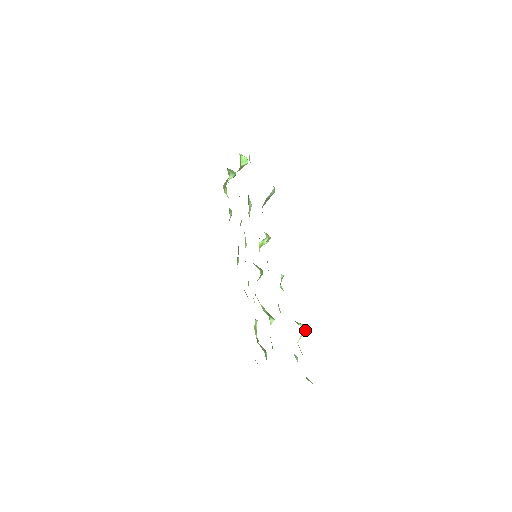
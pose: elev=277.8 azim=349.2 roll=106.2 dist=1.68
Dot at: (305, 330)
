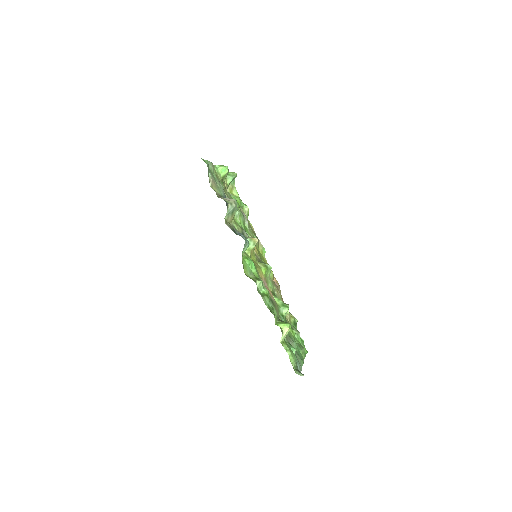
Dot at: (287, 329)
